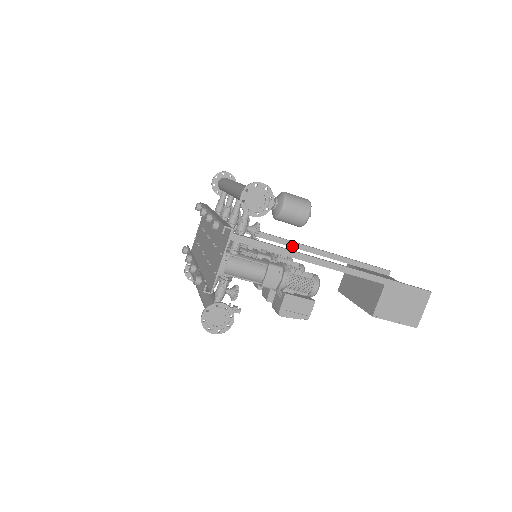
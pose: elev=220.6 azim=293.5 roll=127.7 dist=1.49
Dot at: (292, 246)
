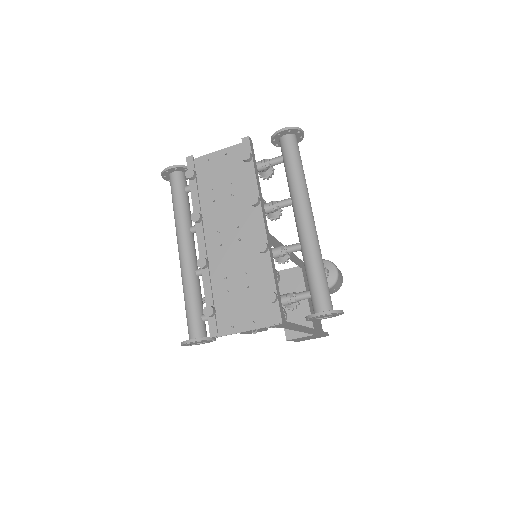
Dot at: occluded
